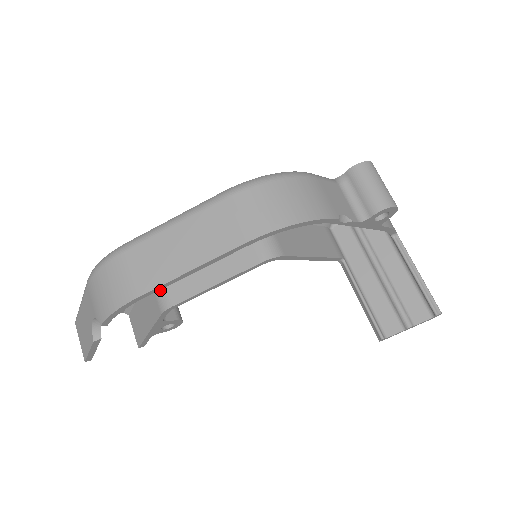
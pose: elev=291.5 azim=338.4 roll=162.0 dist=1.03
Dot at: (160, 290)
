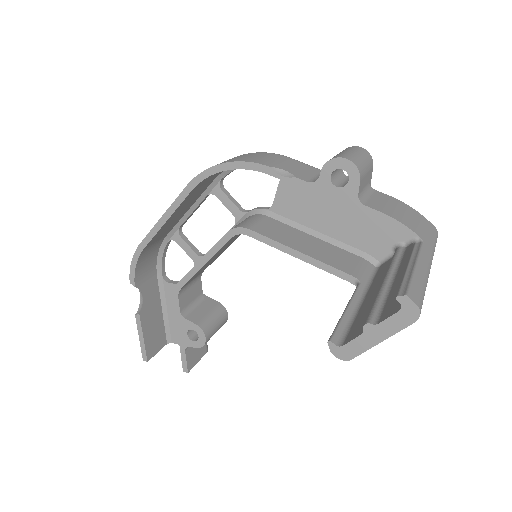
Dot at: occluded
